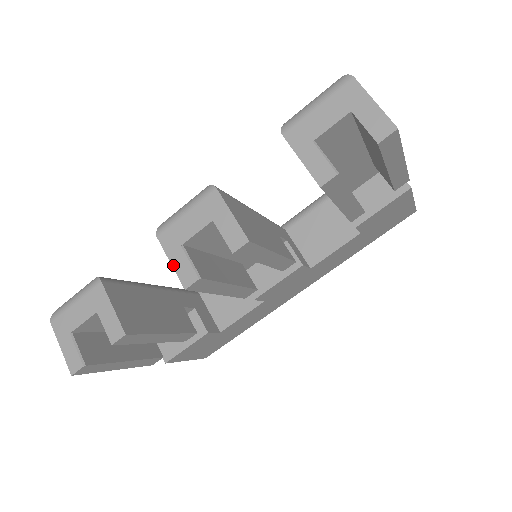
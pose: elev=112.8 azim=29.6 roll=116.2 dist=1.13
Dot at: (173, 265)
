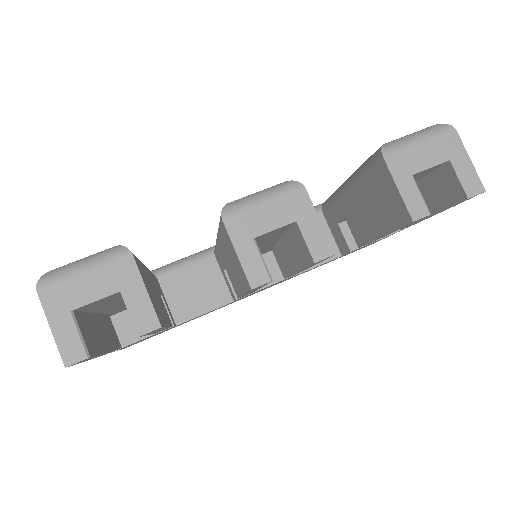
Dot at: (240, 258)
